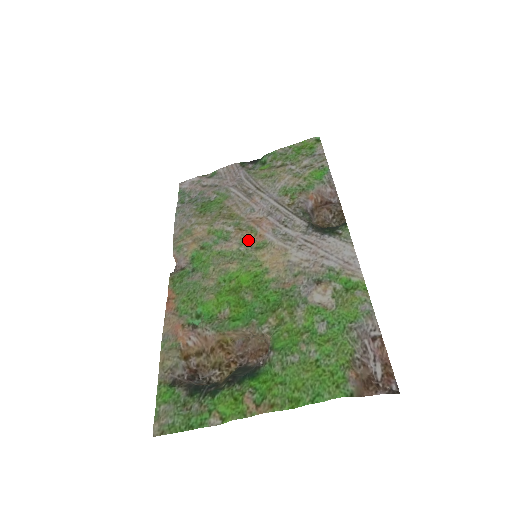
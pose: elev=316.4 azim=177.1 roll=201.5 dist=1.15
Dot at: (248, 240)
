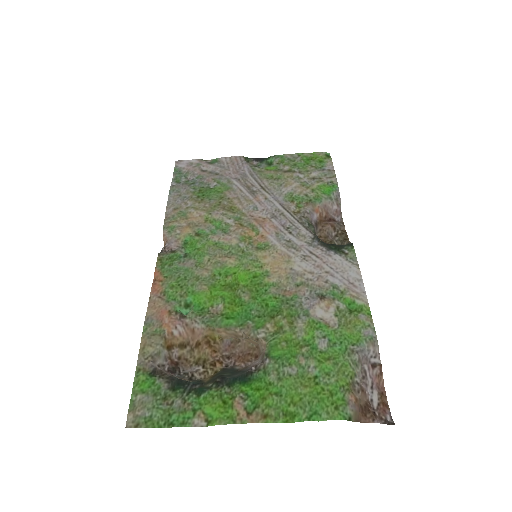
Dot at: (249, 238)
